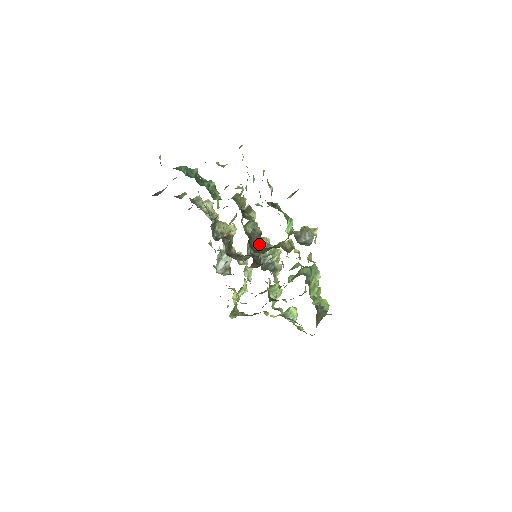
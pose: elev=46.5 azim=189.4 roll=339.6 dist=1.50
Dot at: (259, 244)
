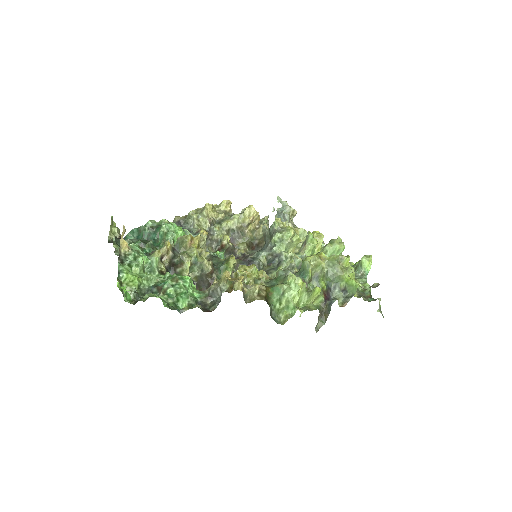
Dot at: (211, 282)
